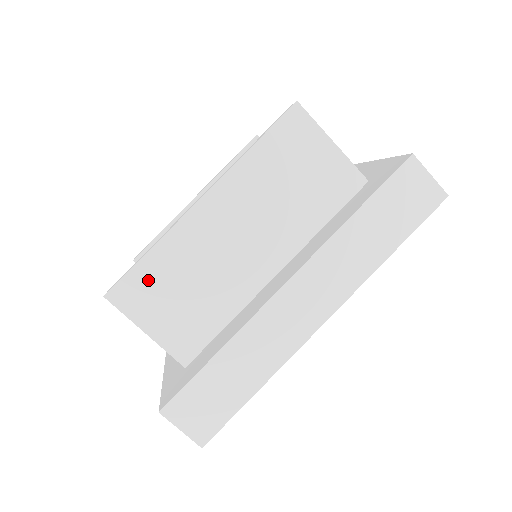
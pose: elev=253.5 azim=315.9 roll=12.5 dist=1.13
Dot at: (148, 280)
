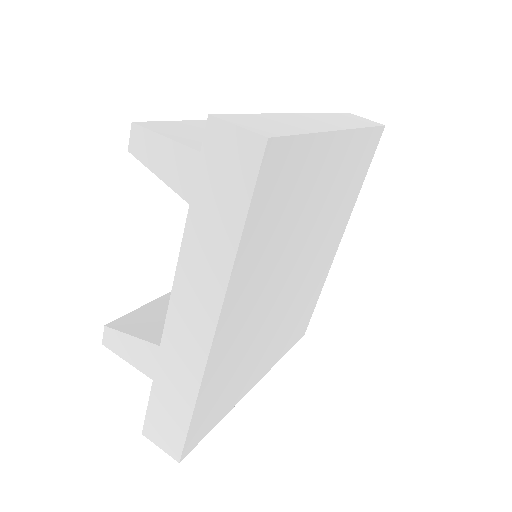
Dot at: (174, 127)
